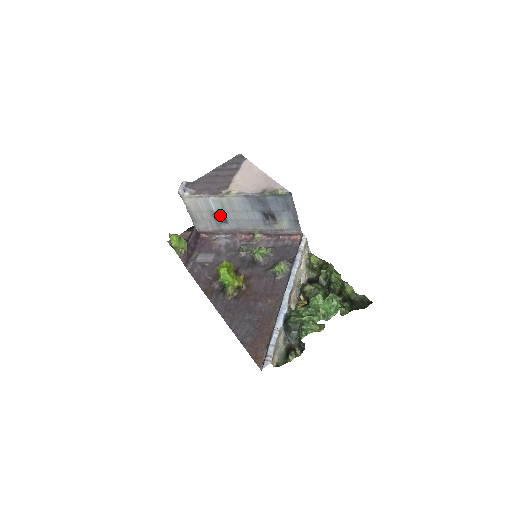
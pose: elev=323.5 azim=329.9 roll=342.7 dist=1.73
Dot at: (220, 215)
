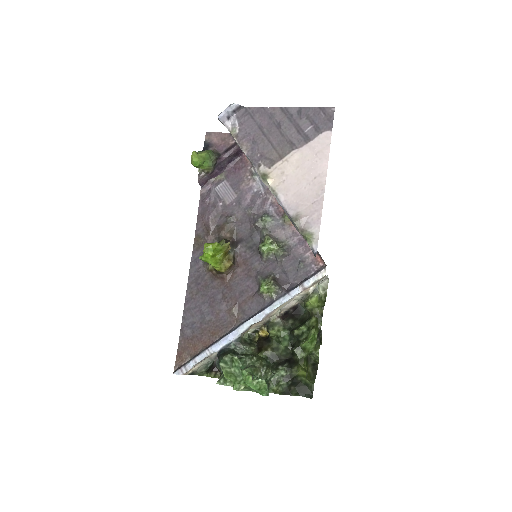
Dot at: occluded
